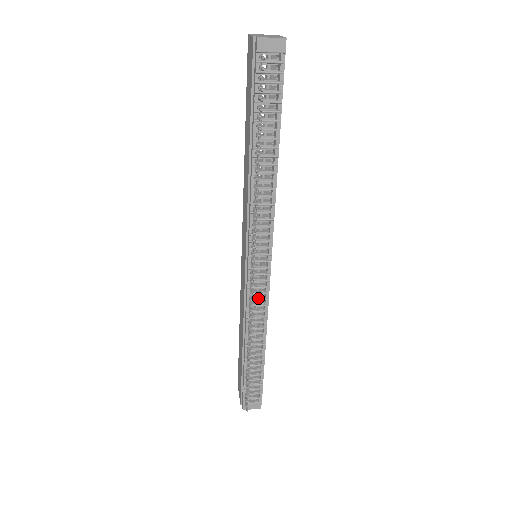
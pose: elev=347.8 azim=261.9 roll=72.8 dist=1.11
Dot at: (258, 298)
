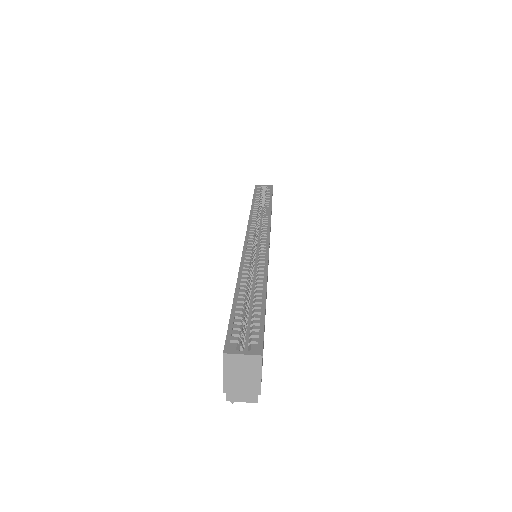
Dot at: occluded
